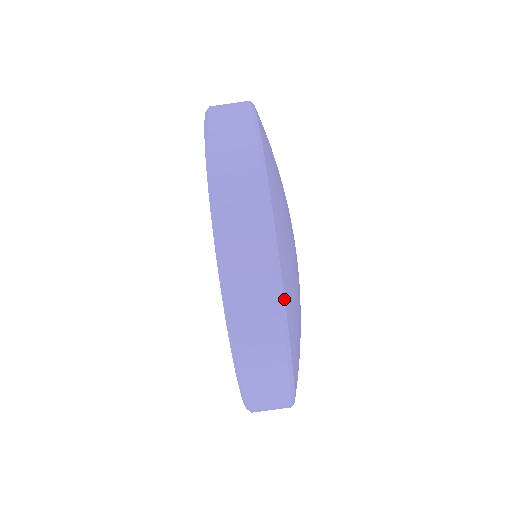
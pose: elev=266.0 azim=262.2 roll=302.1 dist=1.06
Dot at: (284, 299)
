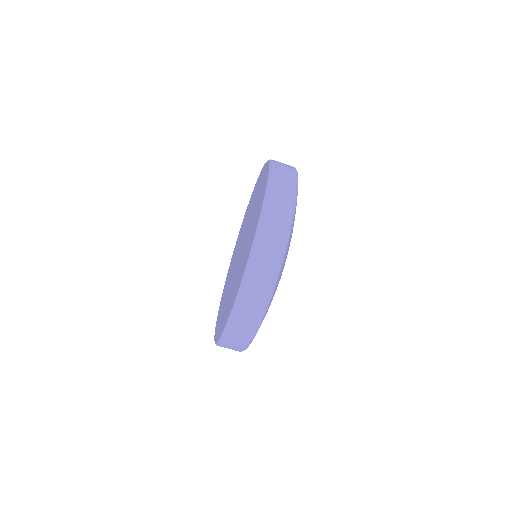
Dot at: occluded
